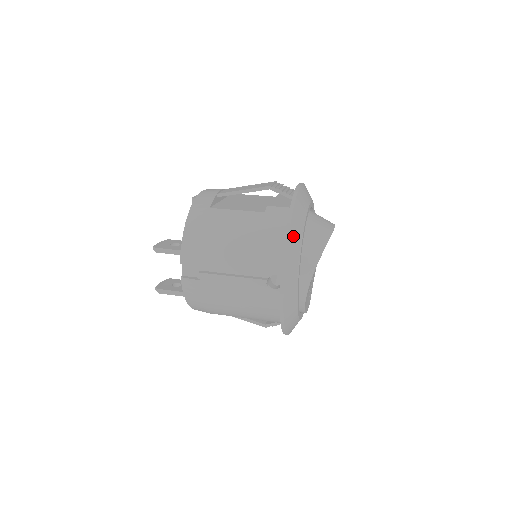
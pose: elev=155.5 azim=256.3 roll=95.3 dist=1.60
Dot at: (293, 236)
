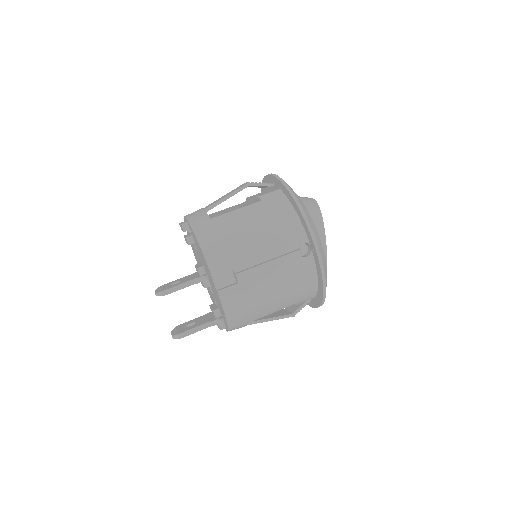
Dot at: (301, 204)
